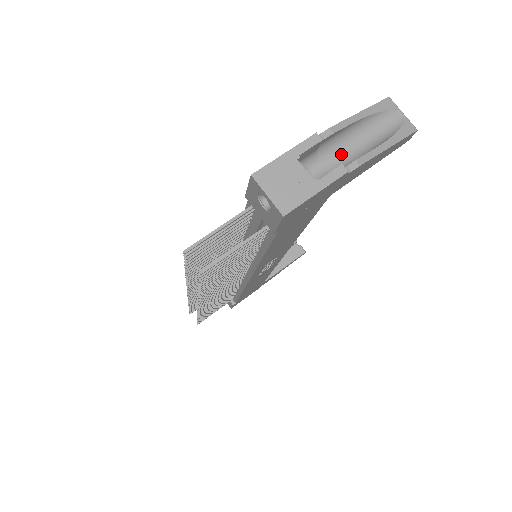
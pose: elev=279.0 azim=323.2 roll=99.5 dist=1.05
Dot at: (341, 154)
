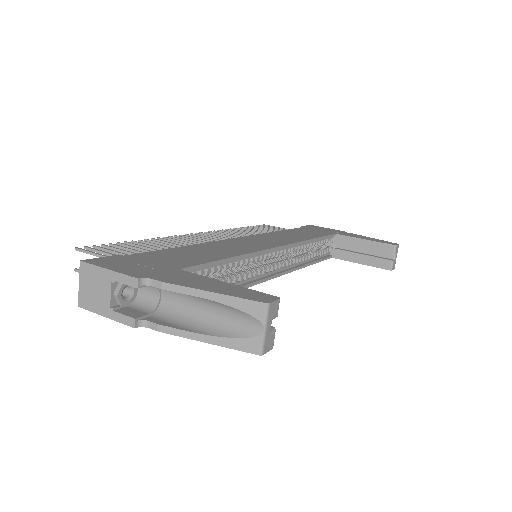
Dot at: (182, 302)
